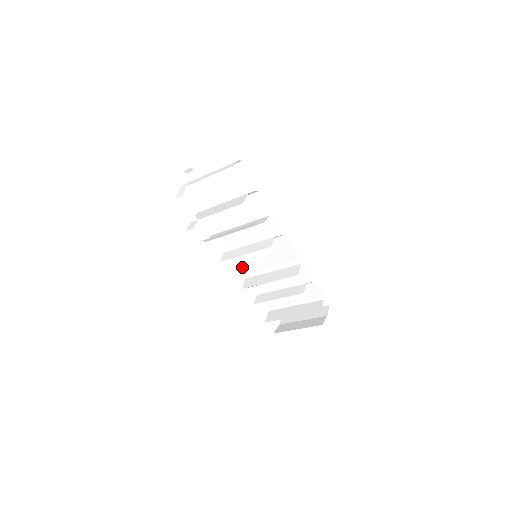
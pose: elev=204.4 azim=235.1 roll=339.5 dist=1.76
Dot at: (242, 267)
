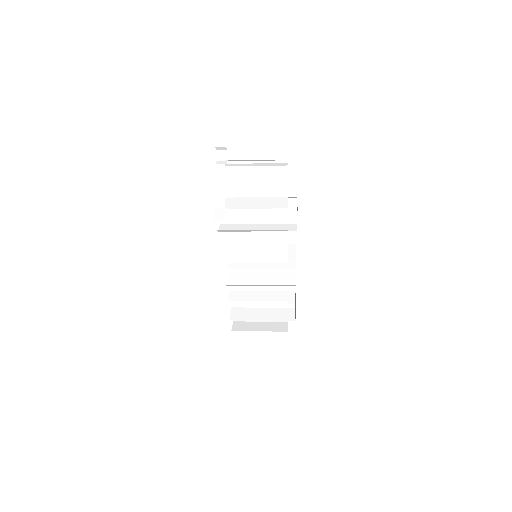
Dot at: occluded
